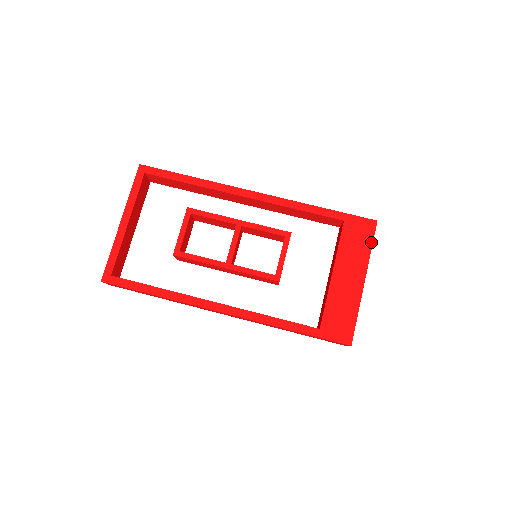
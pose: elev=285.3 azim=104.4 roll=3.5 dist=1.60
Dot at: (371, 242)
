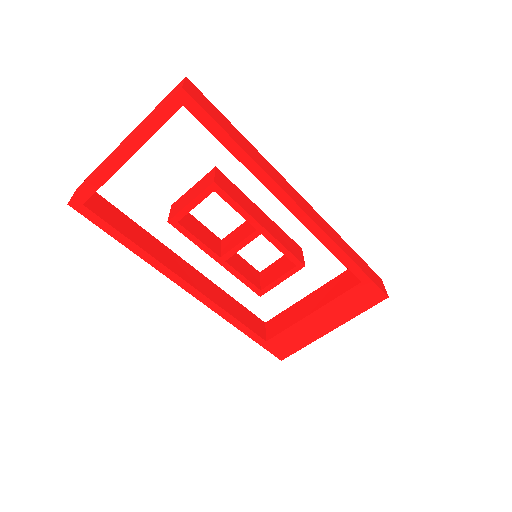
Dot at: (366, 309)
